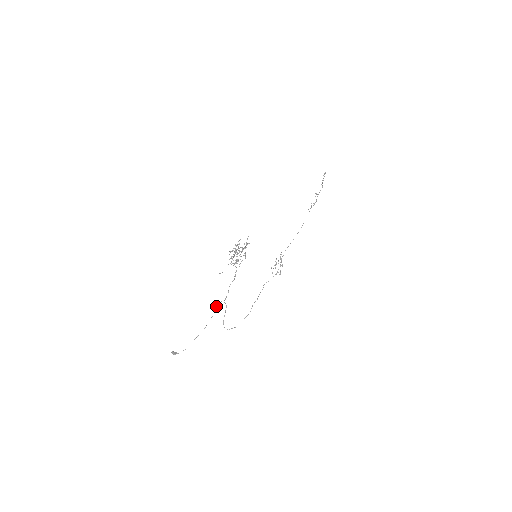
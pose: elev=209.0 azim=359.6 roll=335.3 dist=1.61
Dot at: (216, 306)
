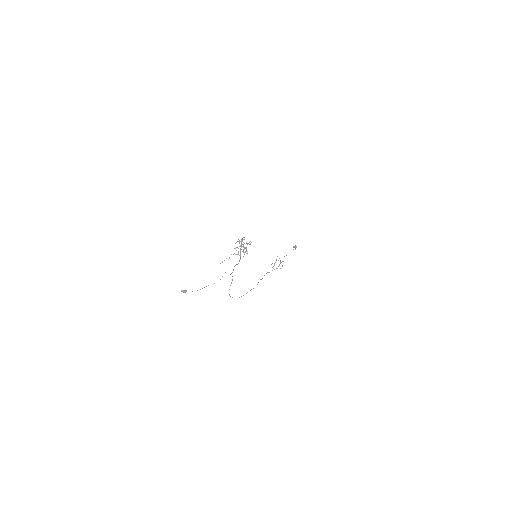
Dot at: occluded
